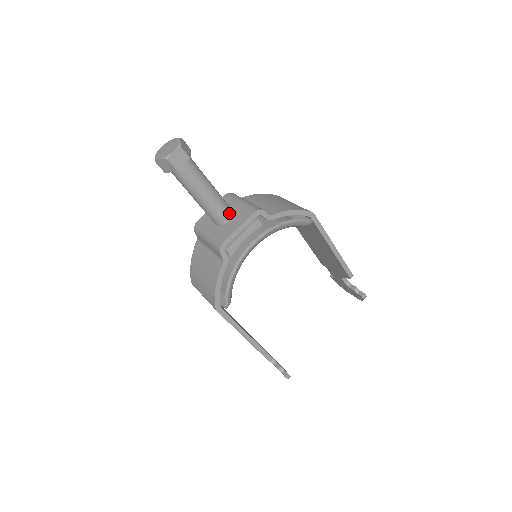
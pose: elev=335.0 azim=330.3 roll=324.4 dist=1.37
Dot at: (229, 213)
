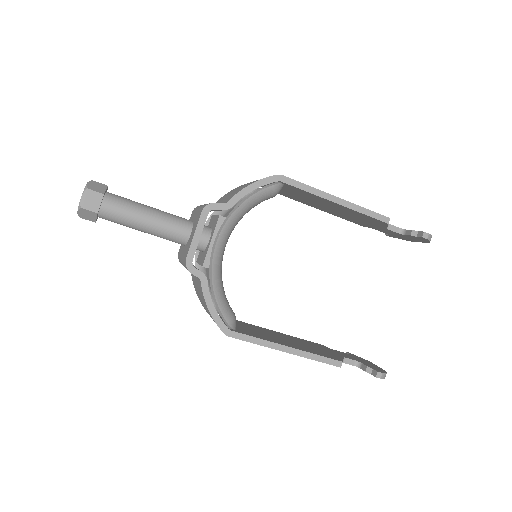
Dot at: (187, 226)
